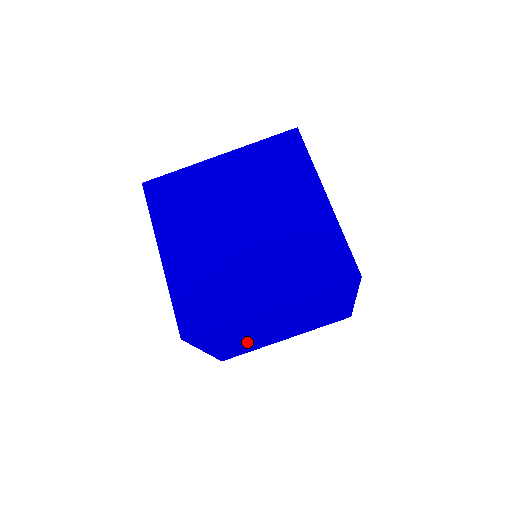
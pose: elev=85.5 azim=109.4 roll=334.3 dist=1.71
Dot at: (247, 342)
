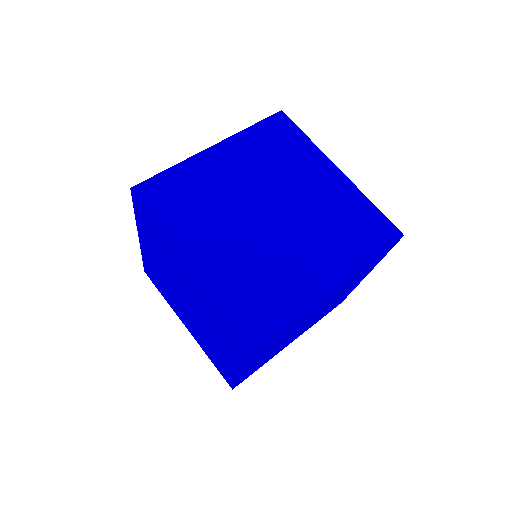
Dot at: (252, 259)
